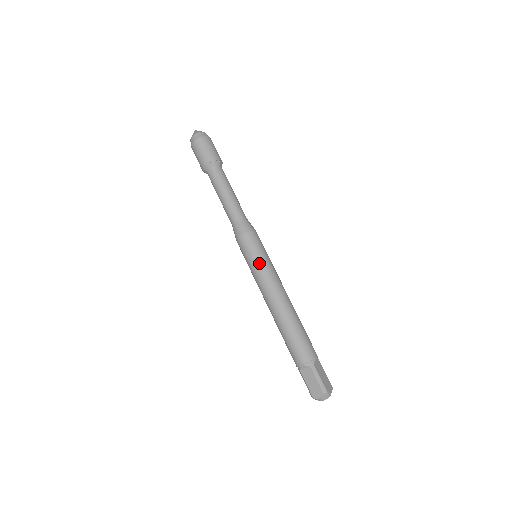
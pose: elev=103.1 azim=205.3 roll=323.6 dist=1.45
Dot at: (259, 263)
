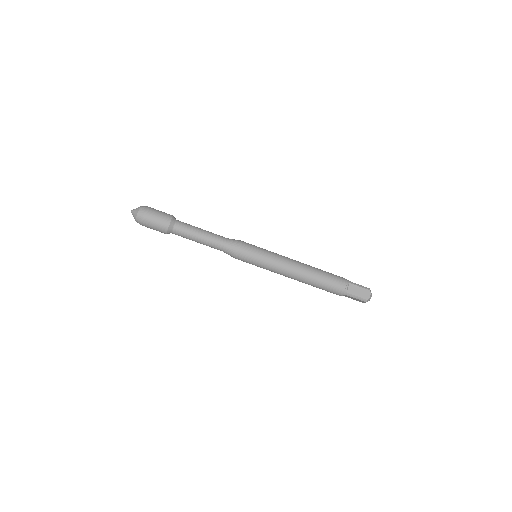
Dot at: (262, 266)
